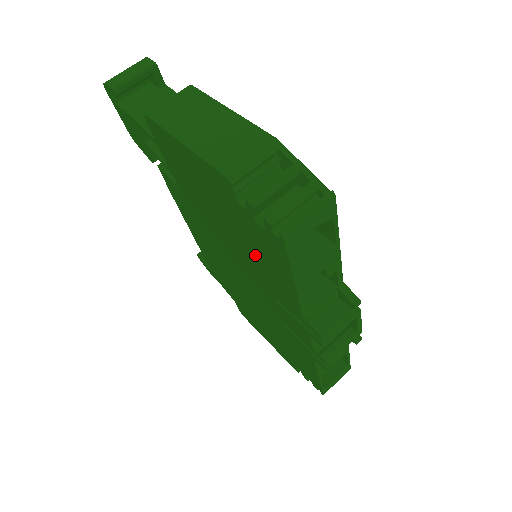
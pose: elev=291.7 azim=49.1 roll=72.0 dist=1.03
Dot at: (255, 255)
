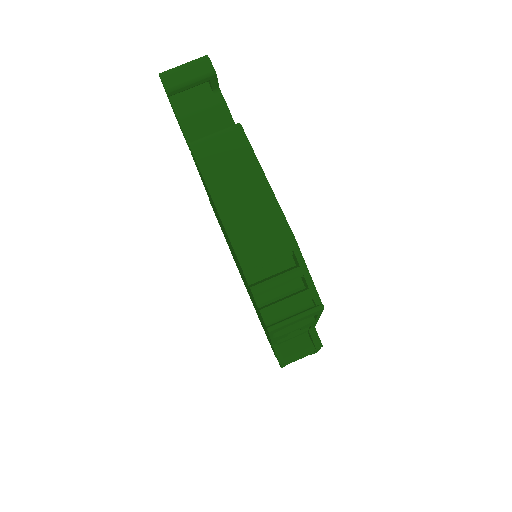
Dot at: occluded
